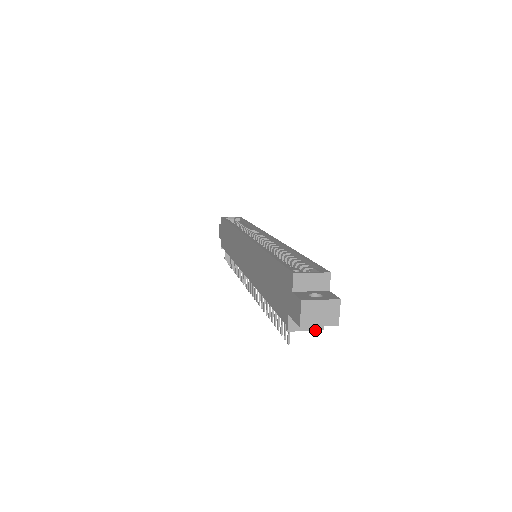
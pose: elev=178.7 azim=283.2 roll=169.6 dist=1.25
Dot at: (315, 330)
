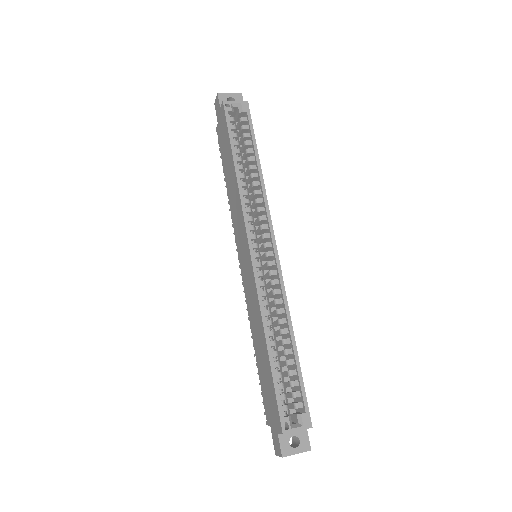
Dot at: occluded
